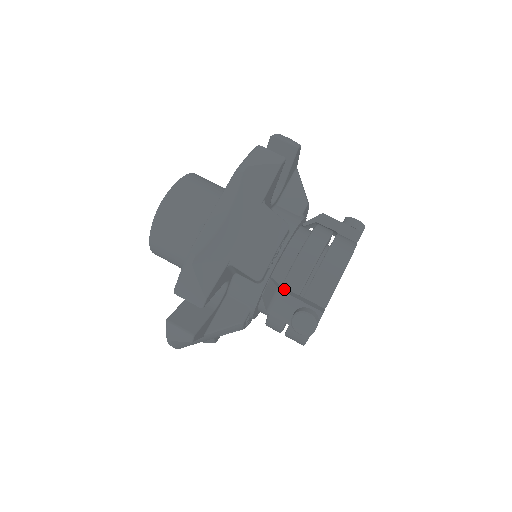
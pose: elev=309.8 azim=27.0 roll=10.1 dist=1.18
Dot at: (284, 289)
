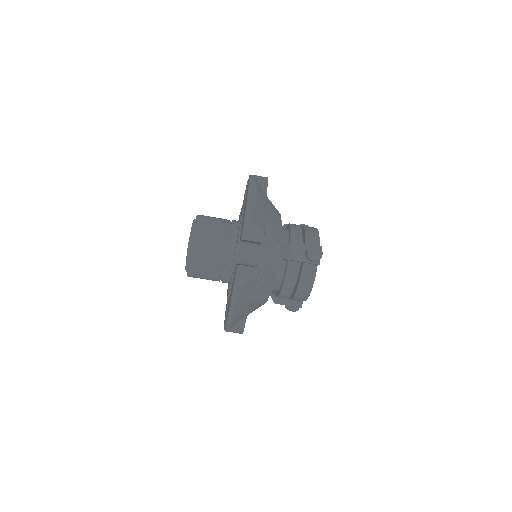
Dot at: (293, 244)
